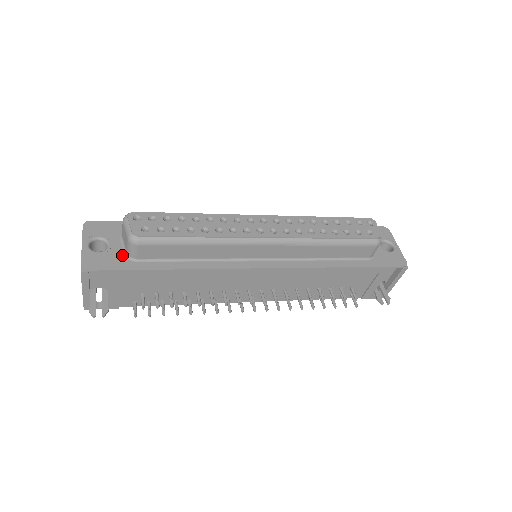
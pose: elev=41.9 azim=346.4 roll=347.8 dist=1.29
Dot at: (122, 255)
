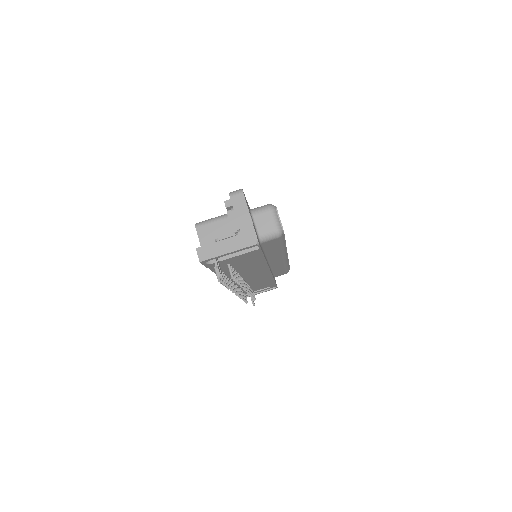
Dot at: (258, 235)
